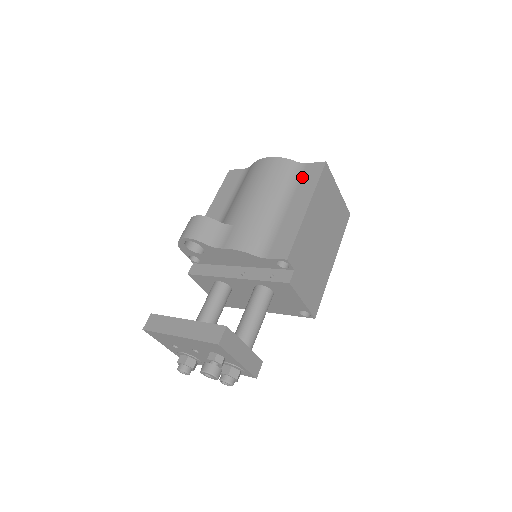
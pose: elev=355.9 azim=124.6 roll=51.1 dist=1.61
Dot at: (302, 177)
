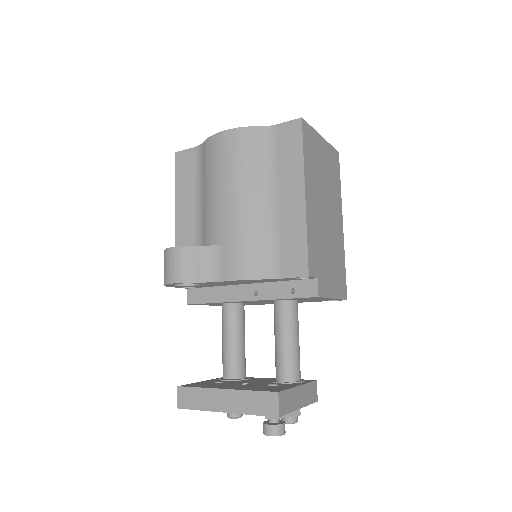
Dot at: (279, 148)
